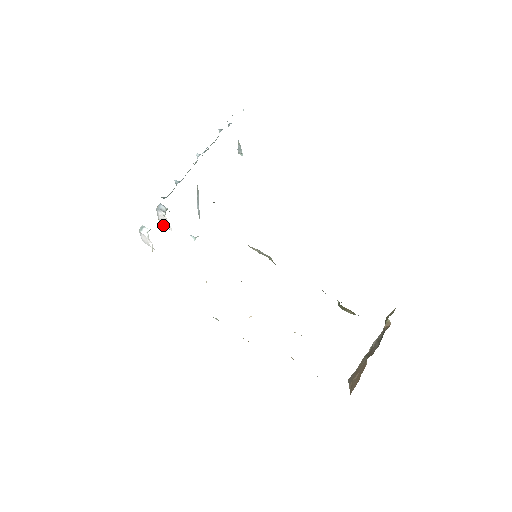
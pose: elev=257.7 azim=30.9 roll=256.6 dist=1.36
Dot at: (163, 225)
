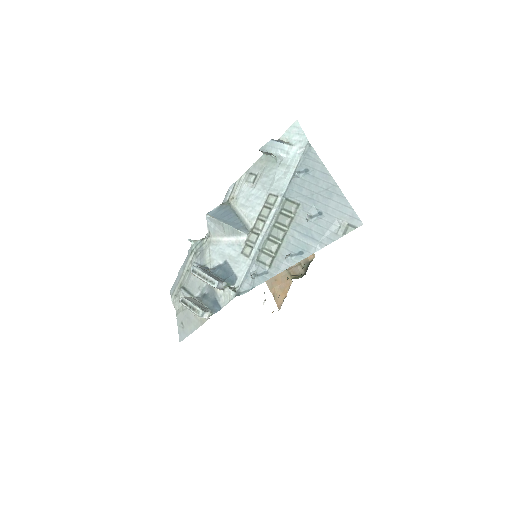
Dot at: occluded
